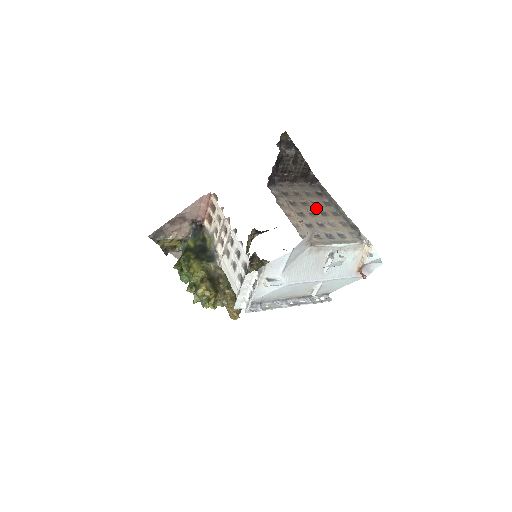
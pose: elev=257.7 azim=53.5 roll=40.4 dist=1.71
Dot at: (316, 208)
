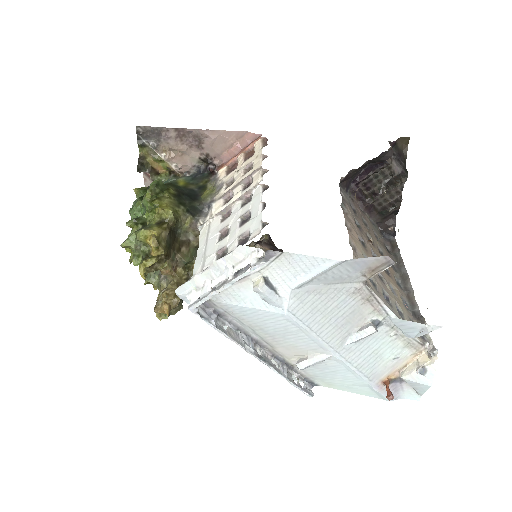
Dot at: occluded
